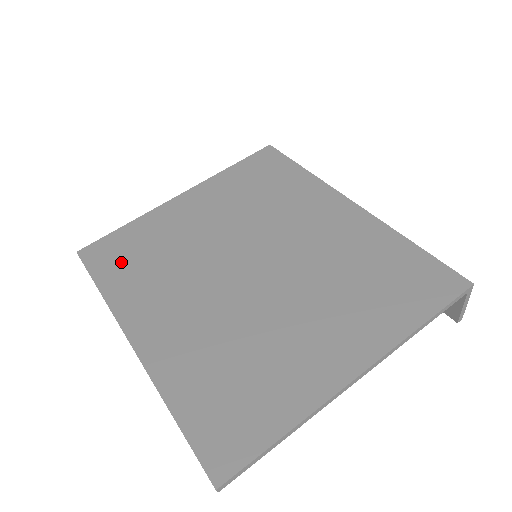
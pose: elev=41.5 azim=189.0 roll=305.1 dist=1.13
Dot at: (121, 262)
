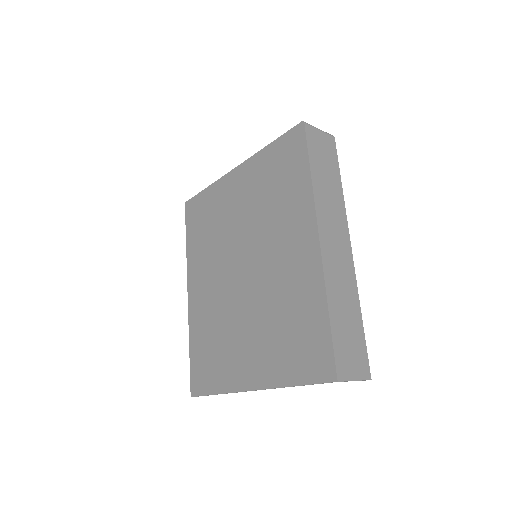
Dot at: (197, 225)
